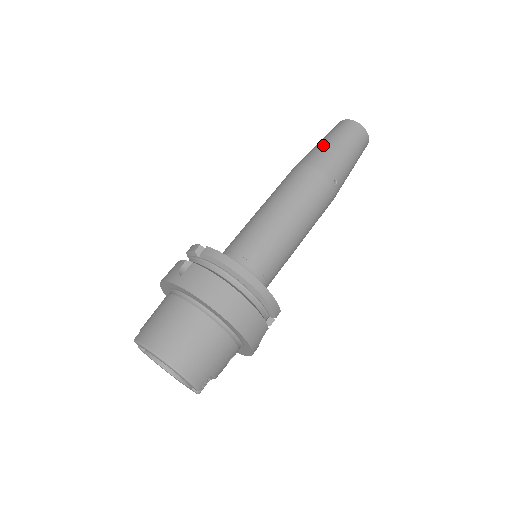
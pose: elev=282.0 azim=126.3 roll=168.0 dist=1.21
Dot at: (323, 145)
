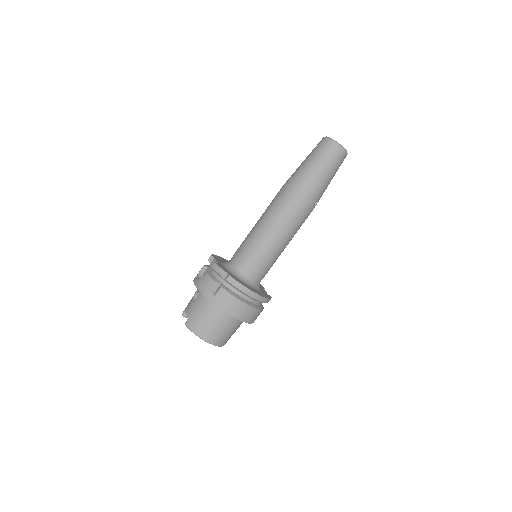
Dot at: (312, 172)
